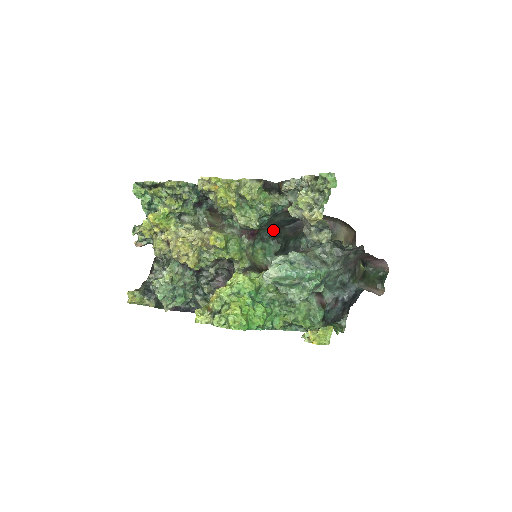
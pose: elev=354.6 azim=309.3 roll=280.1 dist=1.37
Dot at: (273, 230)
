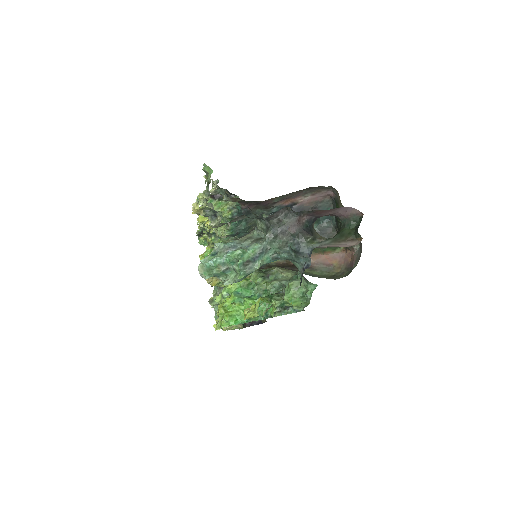
Dot at: occluded
